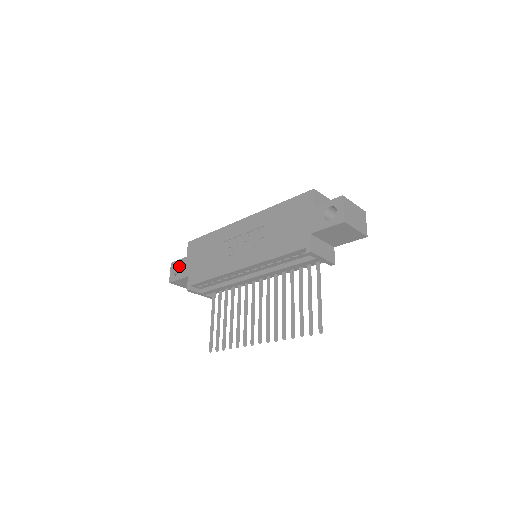
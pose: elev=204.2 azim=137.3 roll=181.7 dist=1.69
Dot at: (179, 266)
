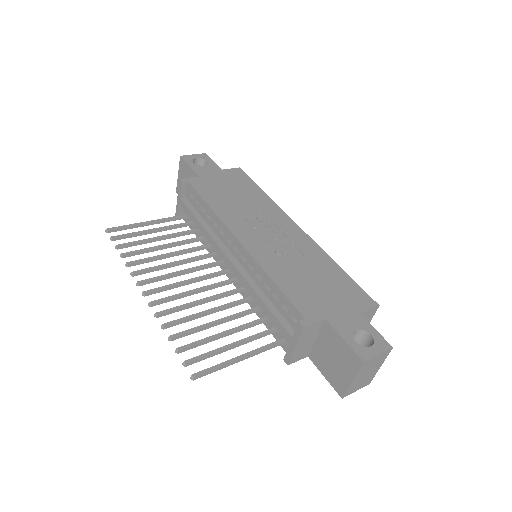
Dot at: (205, 164)
